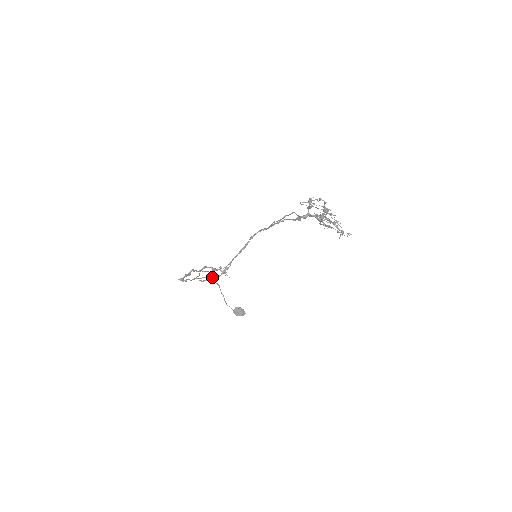
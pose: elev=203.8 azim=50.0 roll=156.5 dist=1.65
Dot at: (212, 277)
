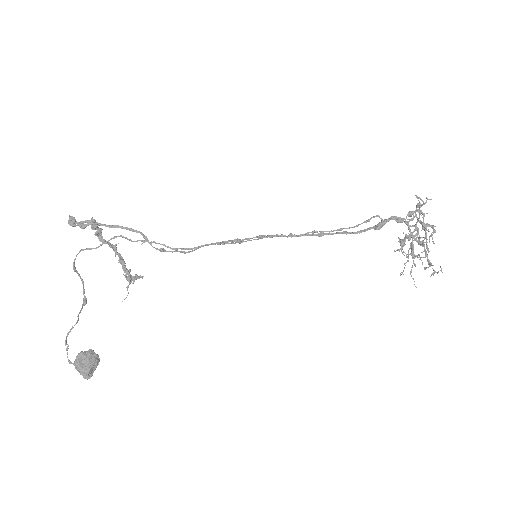
Dot at: (151, 243)
